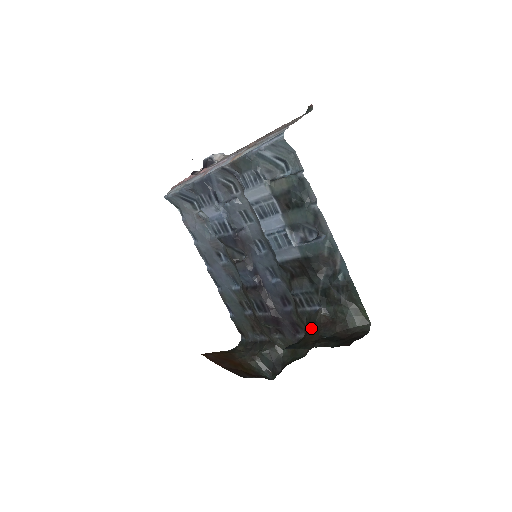
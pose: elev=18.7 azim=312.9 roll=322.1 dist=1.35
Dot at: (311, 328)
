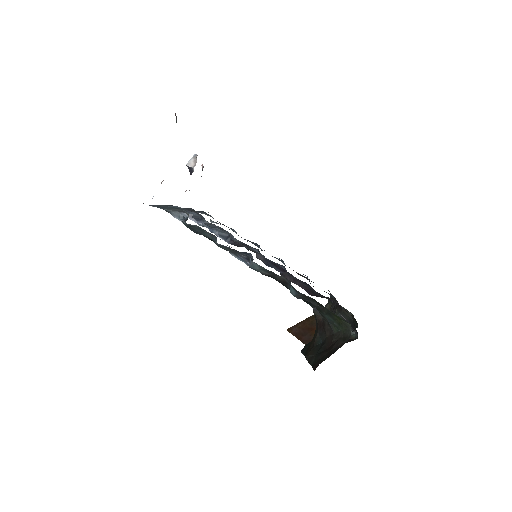
Dot at: occluded
